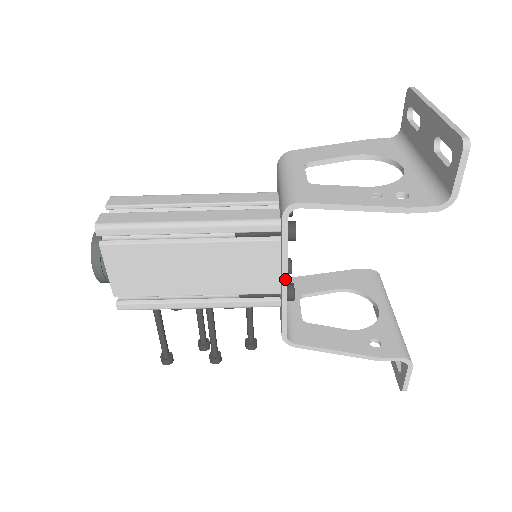
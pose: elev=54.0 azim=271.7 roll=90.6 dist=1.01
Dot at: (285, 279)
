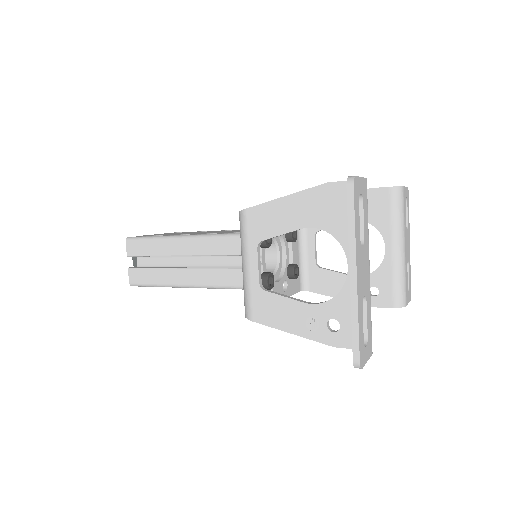
Dot at: occluded
